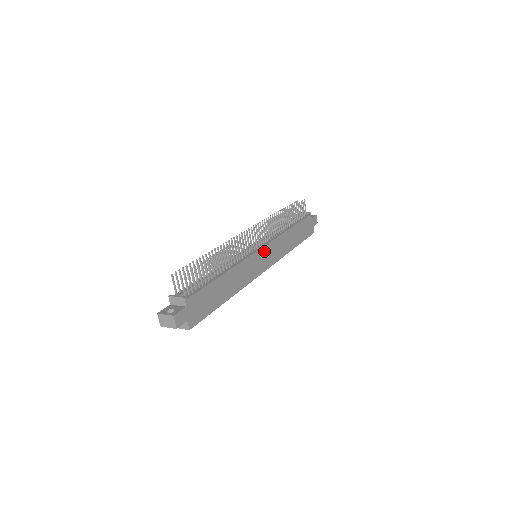
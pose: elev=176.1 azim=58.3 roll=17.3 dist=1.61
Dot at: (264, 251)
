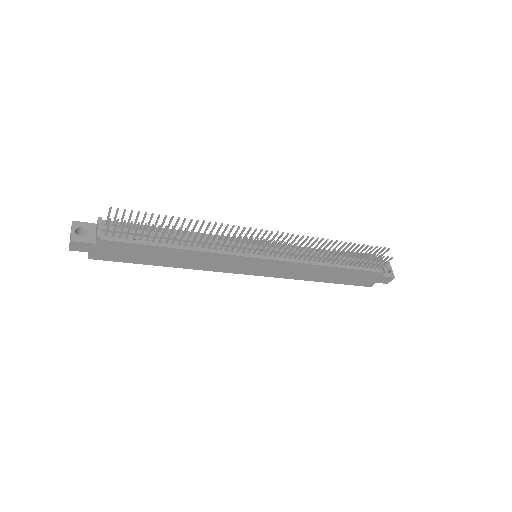
Dot at: (264, 262)
